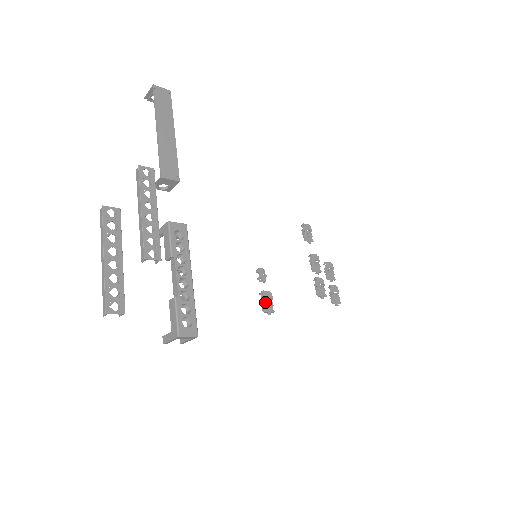
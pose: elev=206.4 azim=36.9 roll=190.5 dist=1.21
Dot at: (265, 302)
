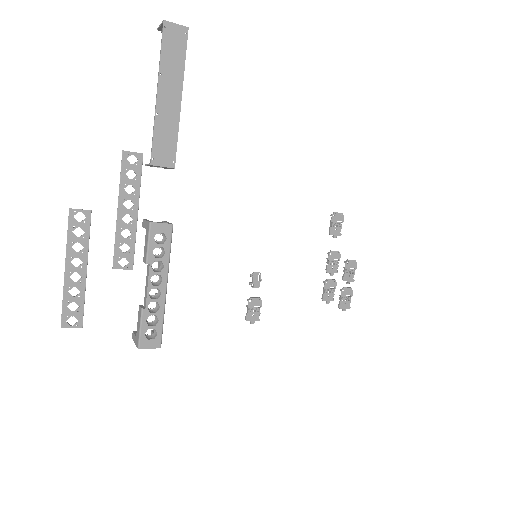
Dot at: (251, 310)
